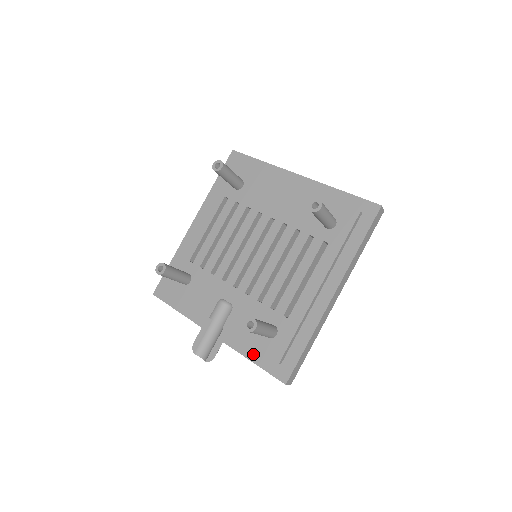
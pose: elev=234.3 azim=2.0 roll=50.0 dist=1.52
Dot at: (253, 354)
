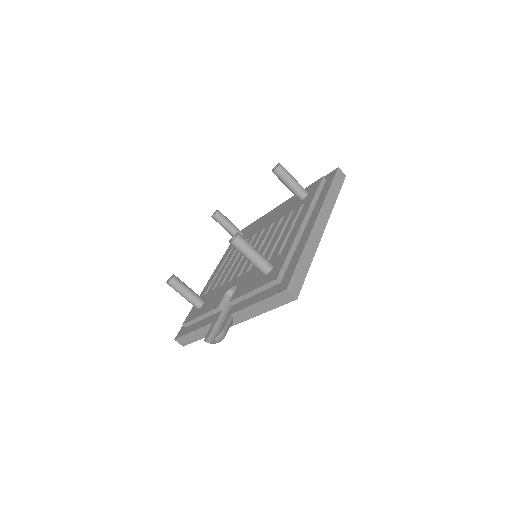
Dot at: (256, 298)
